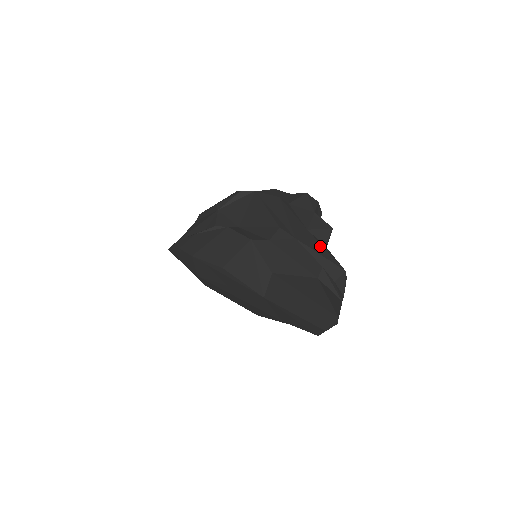
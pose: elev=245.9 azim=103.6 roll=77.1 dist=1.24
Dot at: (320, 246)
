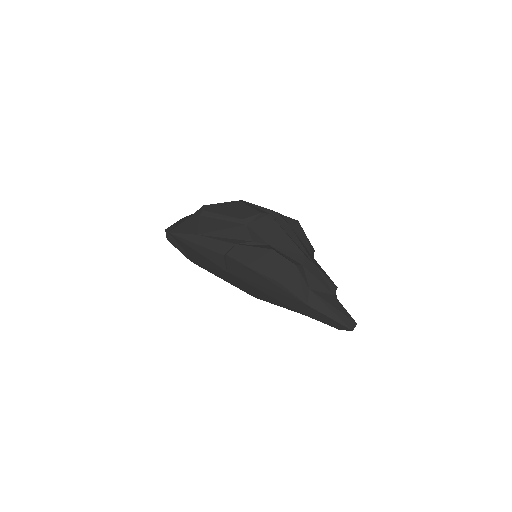
Dot at: (322, 269)
